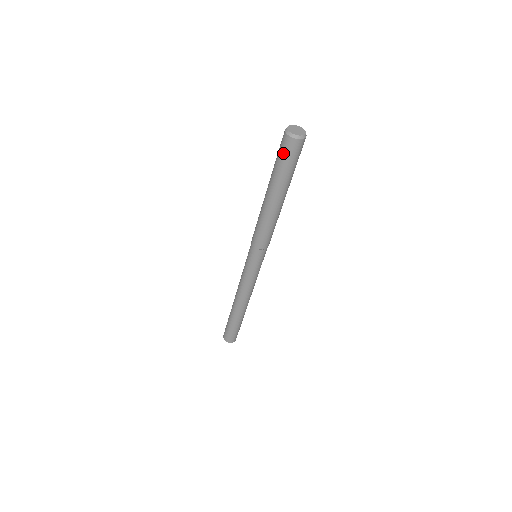
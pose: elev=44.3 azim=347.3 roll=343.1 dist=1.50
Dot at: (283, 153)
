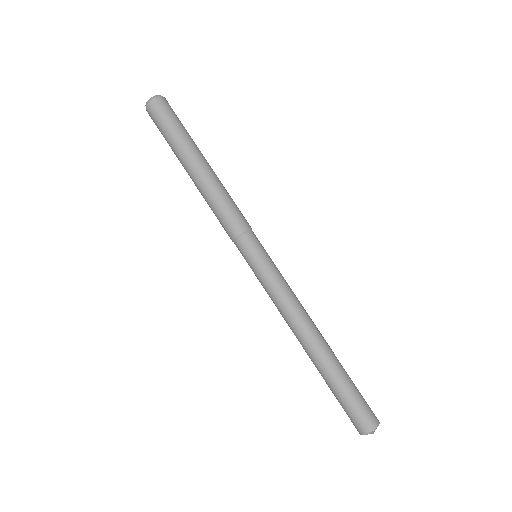
Dot at: (157, 122)
